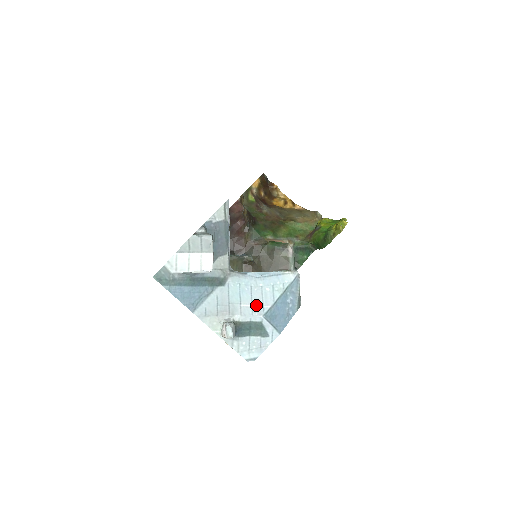
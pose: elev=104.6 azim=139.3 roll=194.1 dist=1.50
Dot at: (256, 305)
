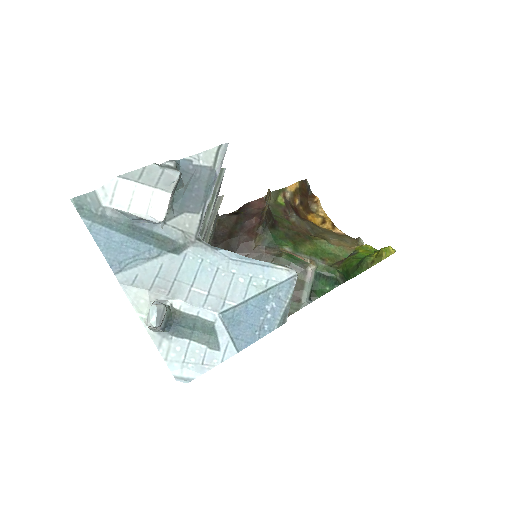
Dot at: (214, 295)
